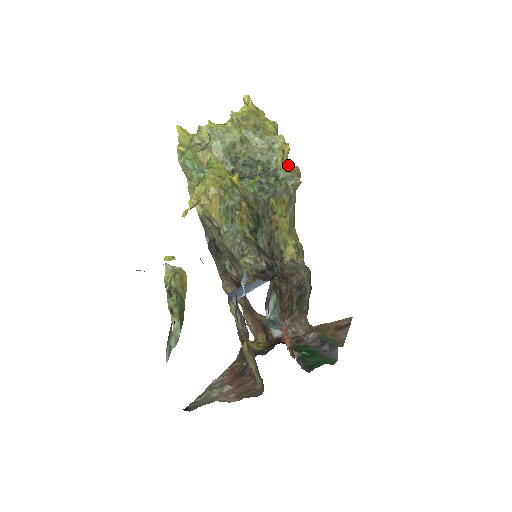
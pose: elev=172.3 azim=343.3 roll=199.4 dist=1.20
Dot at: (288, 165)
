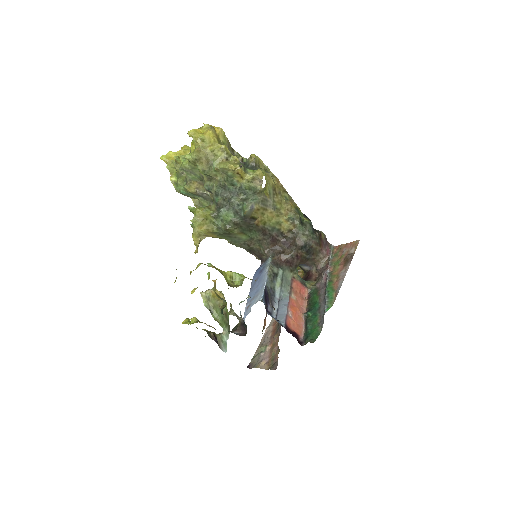
Dot at: (248, 178)
